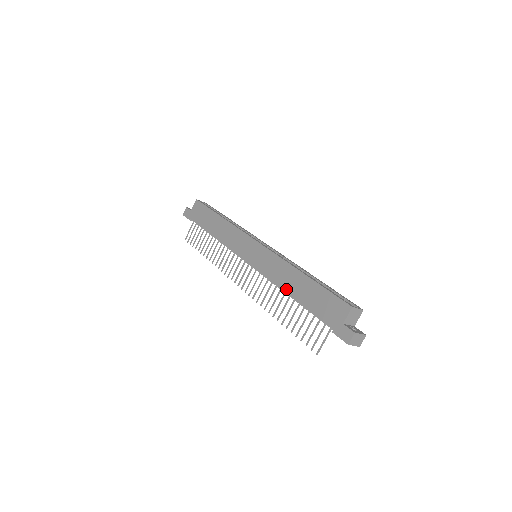
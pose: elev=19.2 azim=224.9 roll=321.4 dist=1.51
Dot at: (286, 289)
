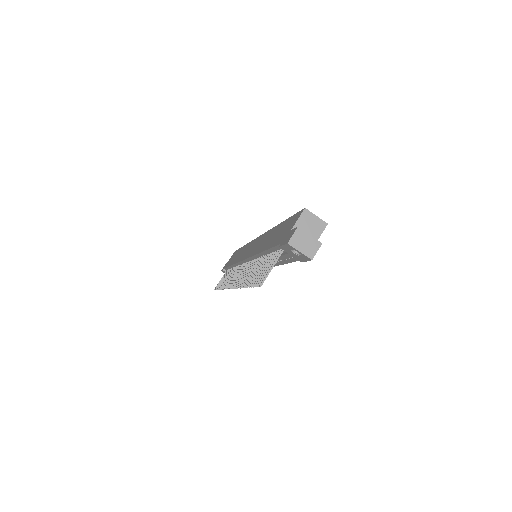
Dot at: (260, 250)
